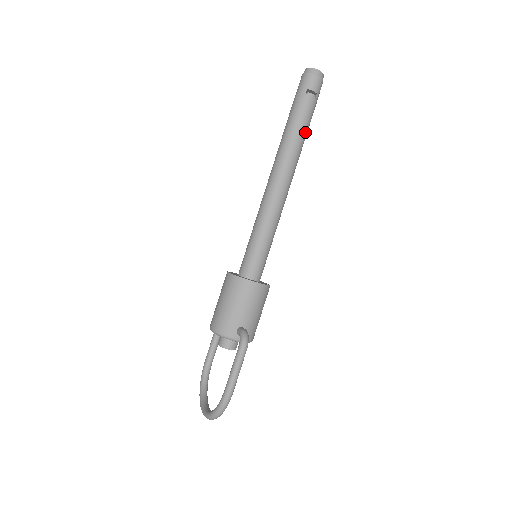
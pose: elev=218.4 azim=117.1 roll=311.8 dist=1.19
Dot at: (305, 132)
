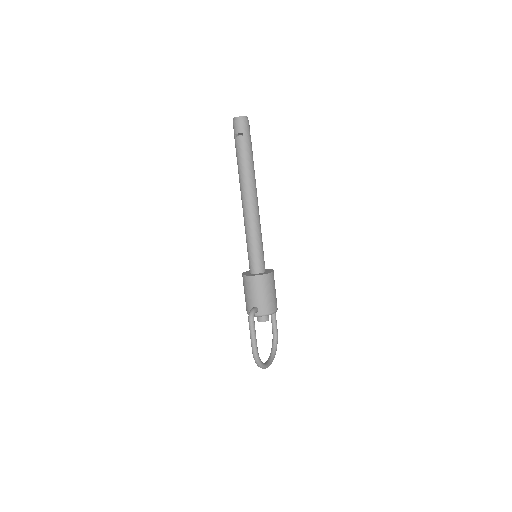
Dot at: (247, 162)
